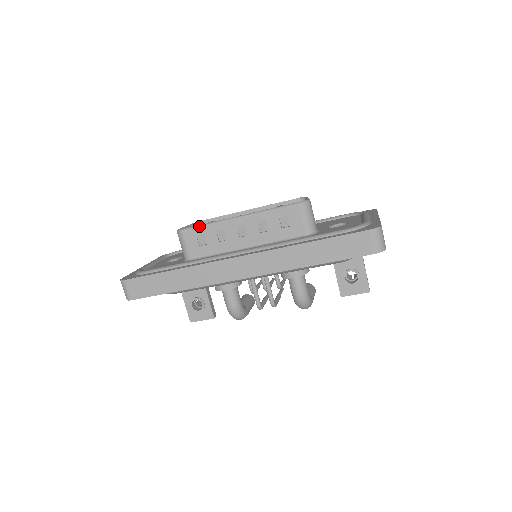
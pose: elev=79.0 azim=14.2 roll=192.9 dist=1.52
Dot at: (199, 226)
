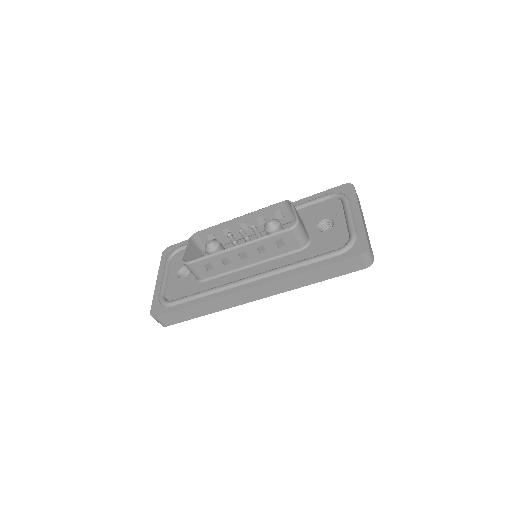
Dot at: (203, 258)
